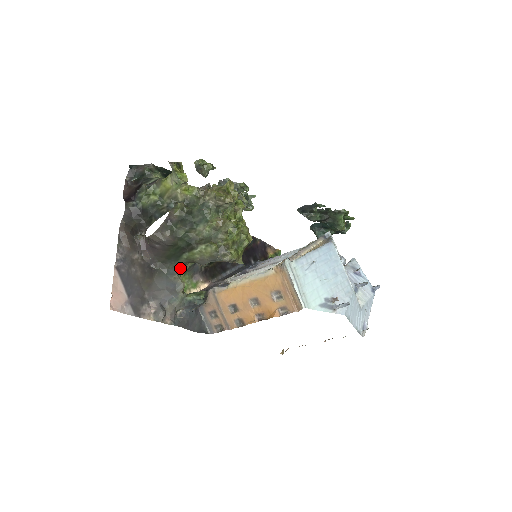
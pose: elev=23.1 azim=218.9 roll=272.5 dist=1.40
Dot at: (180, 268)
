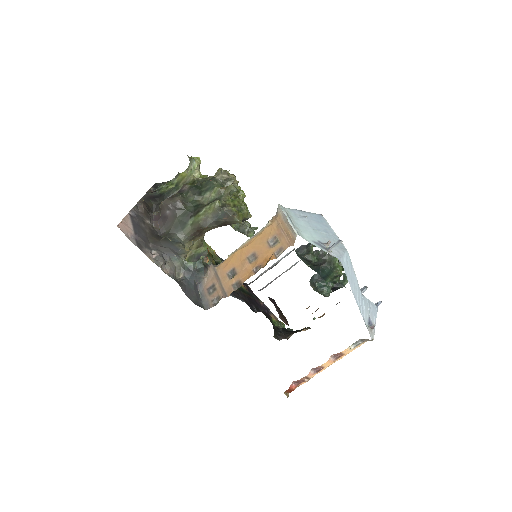
Dot at: (185, 242)
